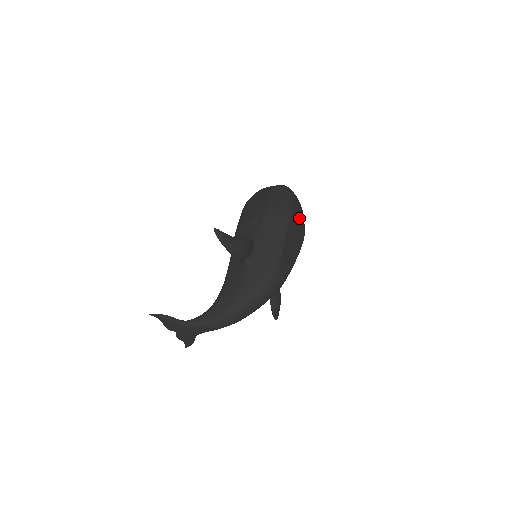
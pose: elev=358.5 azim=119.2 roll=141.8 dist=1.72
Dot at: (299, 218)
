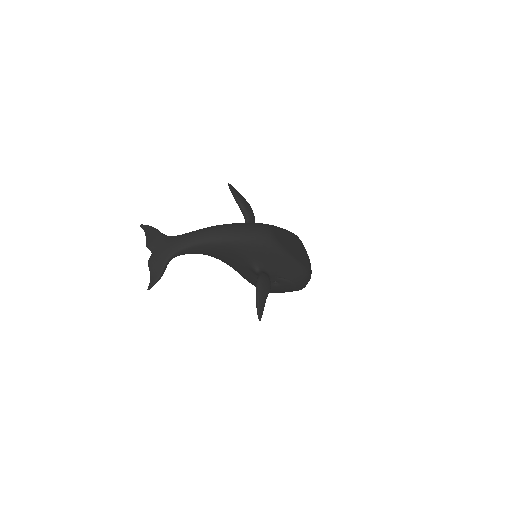
Dot at: (305, 250)
